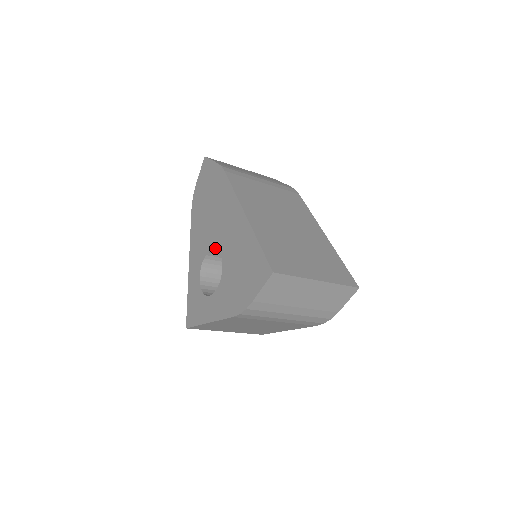
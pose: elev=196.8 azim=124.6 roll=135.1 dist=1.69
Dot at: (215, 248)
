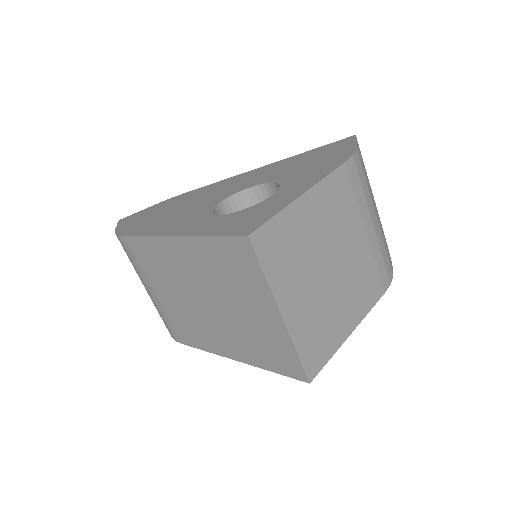
Dot at: (231, 194)
